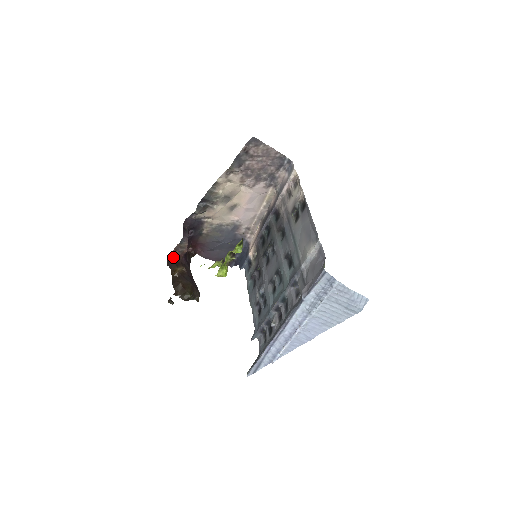
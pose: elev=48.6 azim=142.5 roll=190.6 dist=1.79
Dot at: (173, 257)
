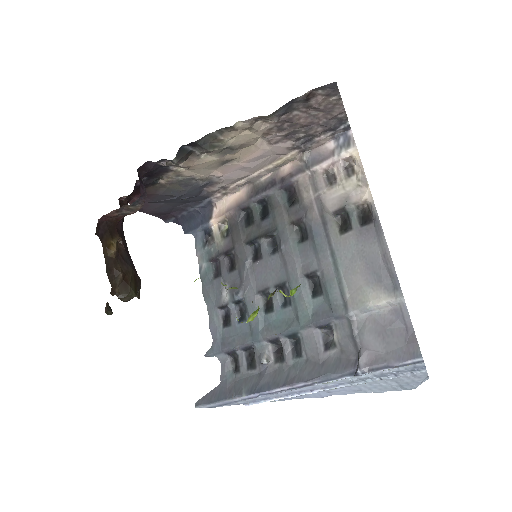
Dot at: (107, 219)
